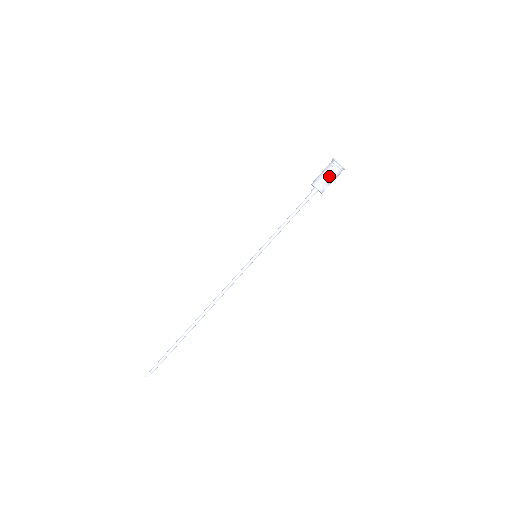
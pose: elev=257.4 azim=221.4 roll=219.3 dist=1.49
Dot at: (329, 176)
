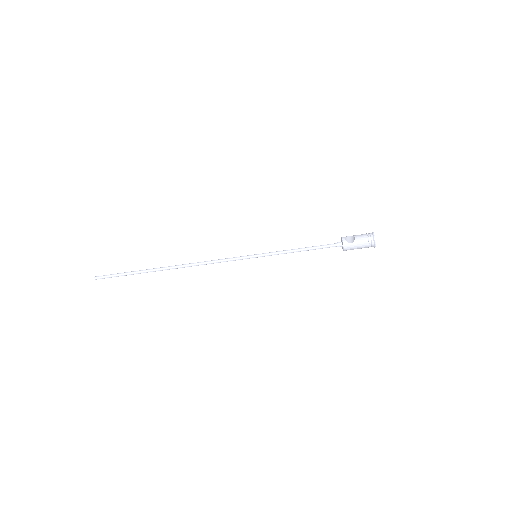
Dot at: occluded
